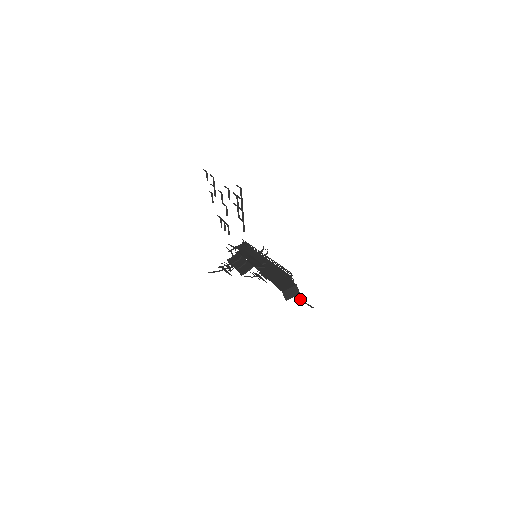
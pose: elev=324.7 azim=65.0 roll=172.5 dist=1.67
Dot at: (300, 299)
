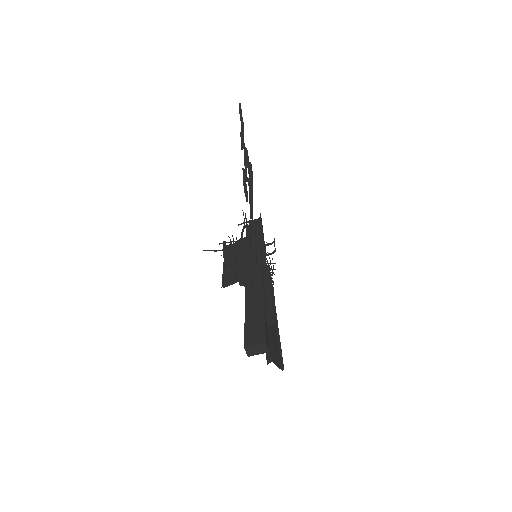
Dot at: (267, 358)
